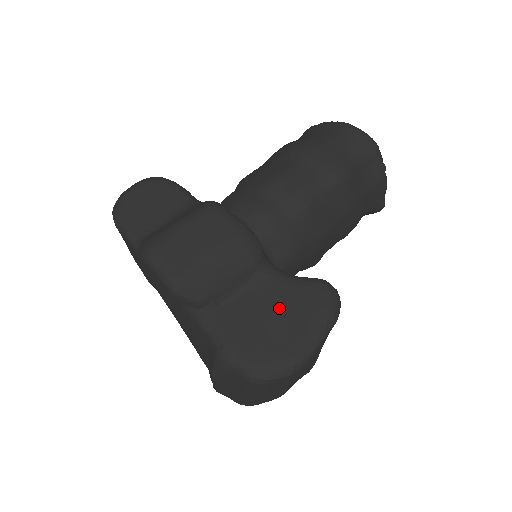
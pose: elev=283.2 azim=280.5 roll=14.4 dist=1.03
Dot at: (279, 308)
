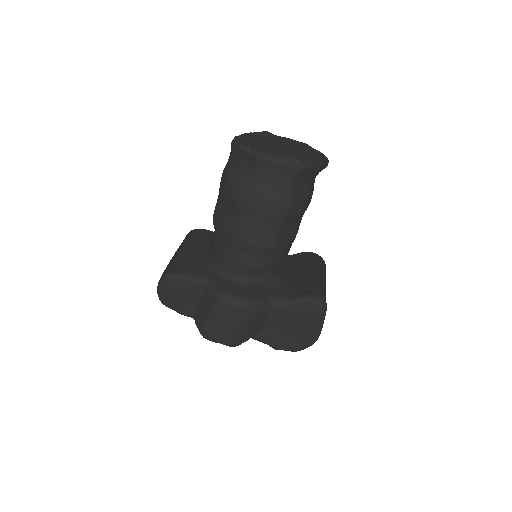
Dot at: (291, 322)
